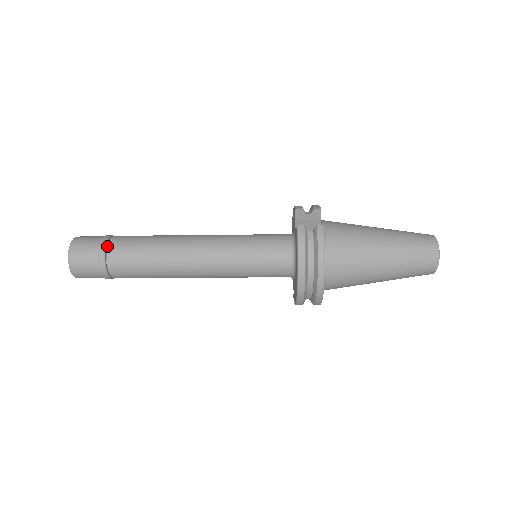
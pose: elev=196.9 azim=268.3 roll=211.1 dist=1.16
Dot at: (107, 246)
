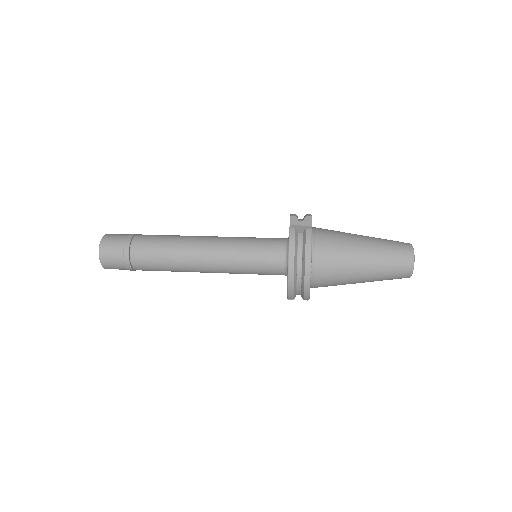
Dot at: (131, 241)
